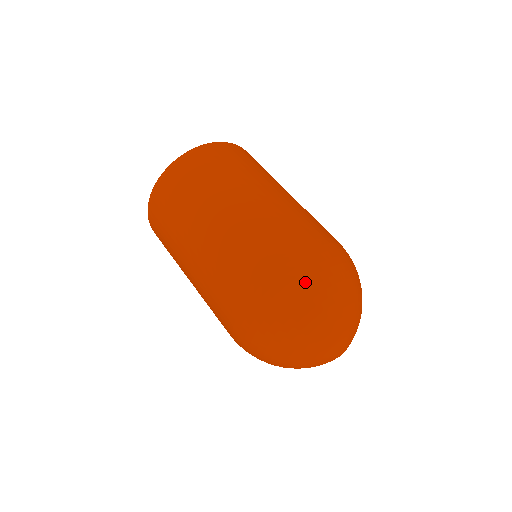
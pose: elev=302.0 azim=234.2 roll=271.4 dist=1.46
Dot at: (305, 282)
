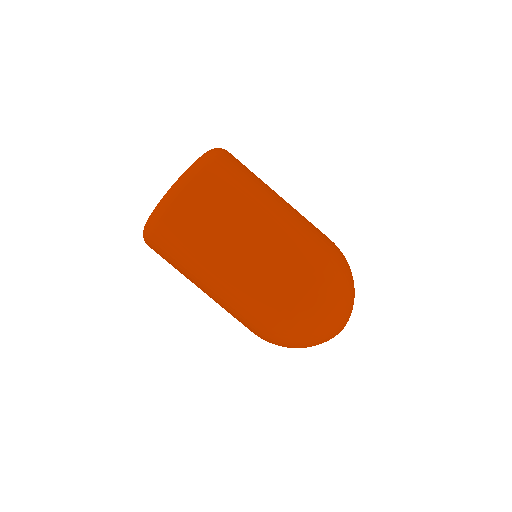
Dot at: (345, 271)
